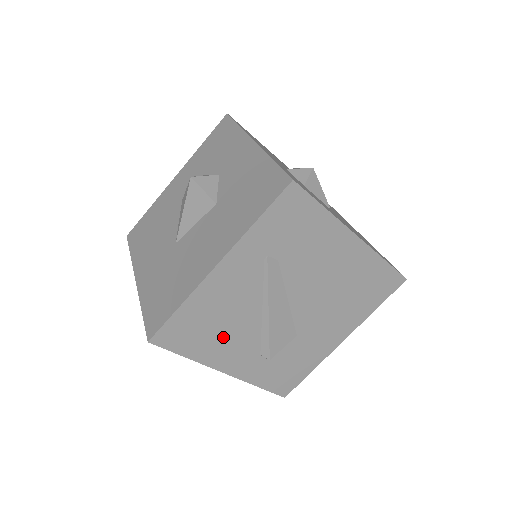
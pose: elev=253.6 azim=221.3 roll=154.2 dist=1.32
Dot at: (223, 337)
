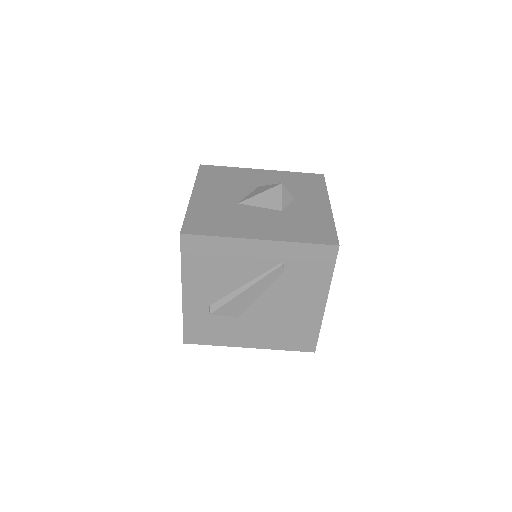
Dot at: (210, 275)
